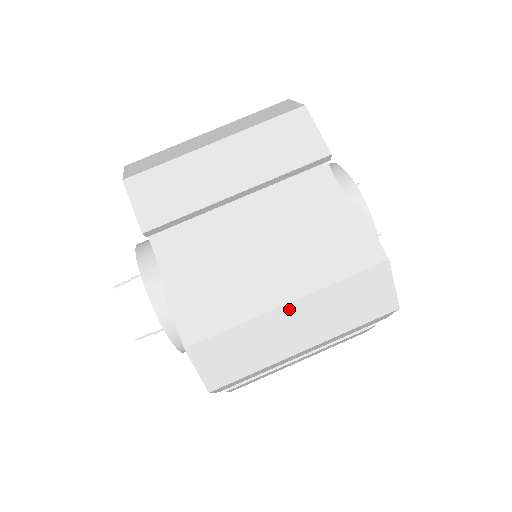
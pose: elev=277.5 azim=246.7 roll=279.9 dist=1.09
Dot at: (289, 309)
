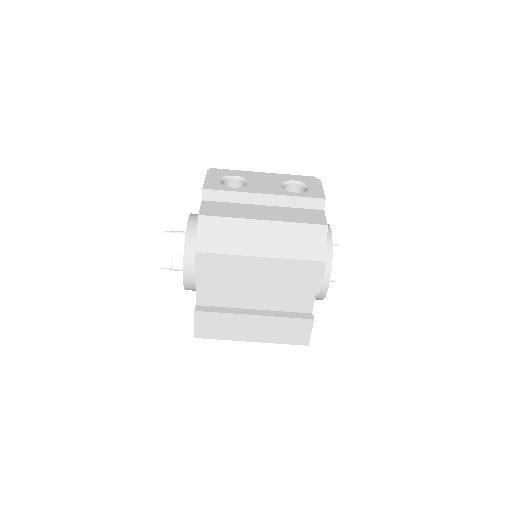
Dot at: occluded
